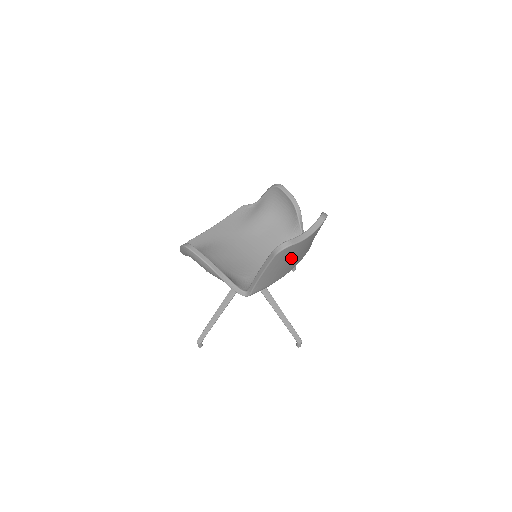
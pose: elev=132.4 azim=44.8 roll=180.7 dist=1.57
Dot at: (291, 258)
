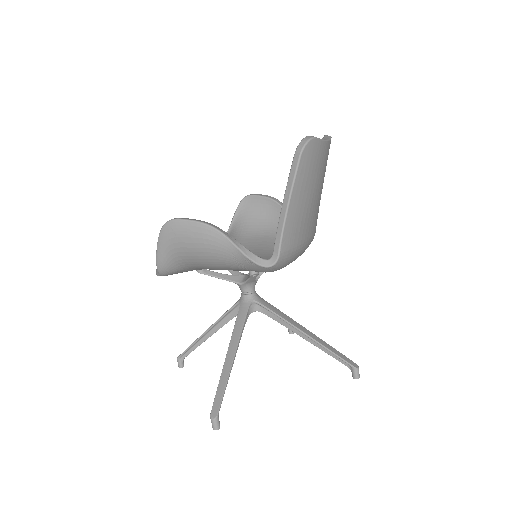
Dot at: (313, 185)
